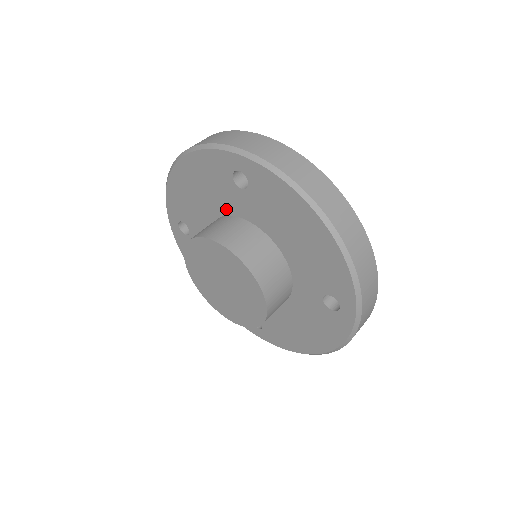
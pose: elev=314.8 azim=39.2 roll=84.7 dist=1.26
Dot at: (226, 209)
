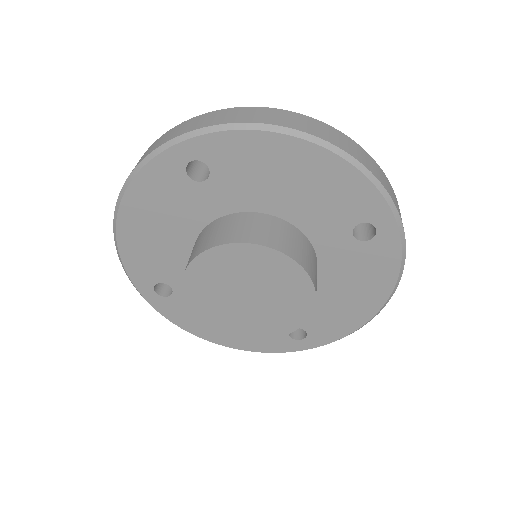
Dot at: (199, 222)
